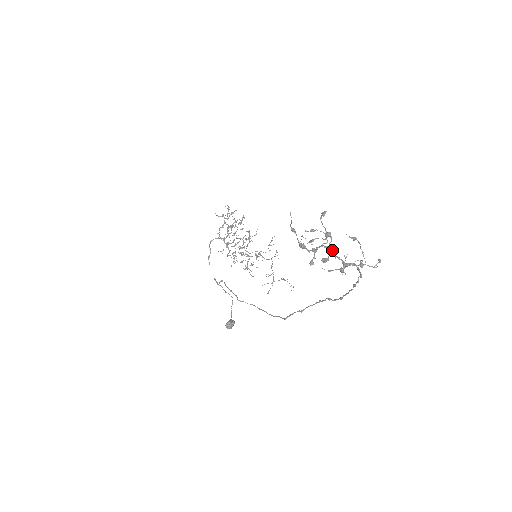
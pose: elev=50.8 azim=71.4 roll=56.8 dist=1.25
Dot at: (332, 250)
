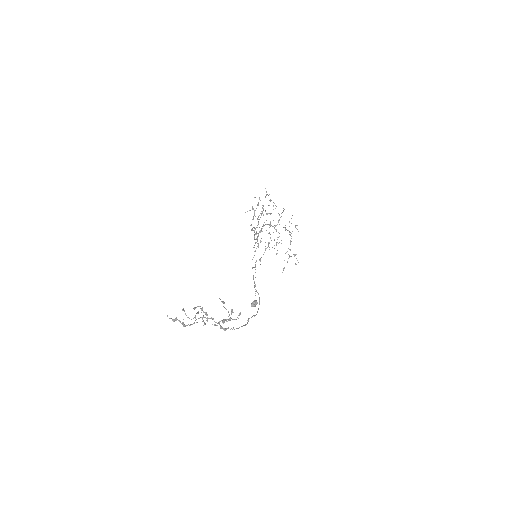
Dot at: occluded
